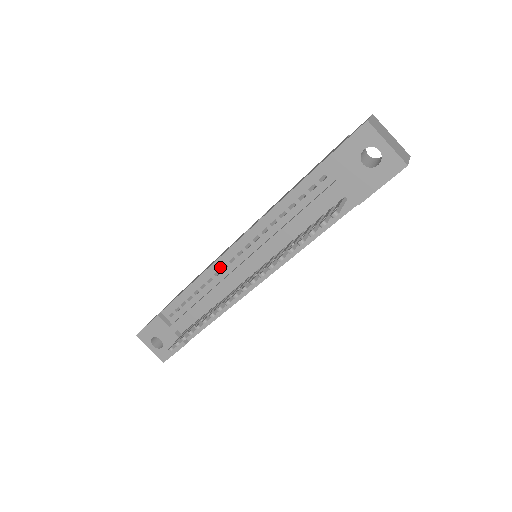
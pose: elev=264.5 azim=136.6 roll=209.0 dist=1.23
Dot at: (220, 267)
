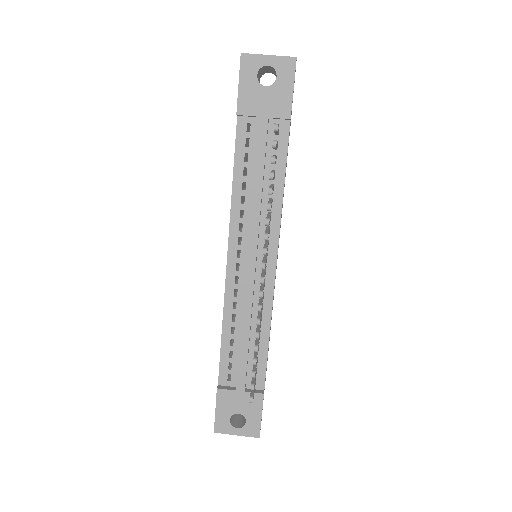
Dot at: (233, 284)
